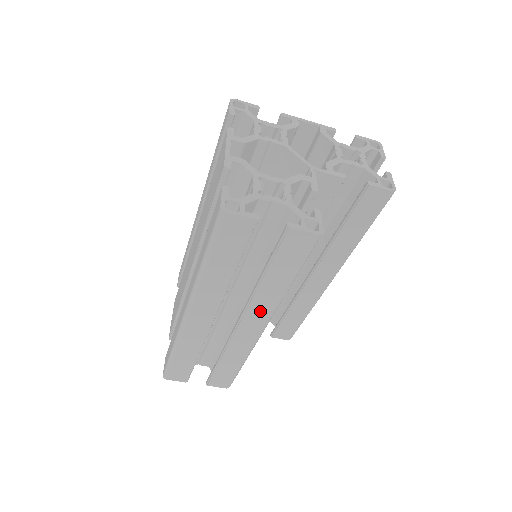
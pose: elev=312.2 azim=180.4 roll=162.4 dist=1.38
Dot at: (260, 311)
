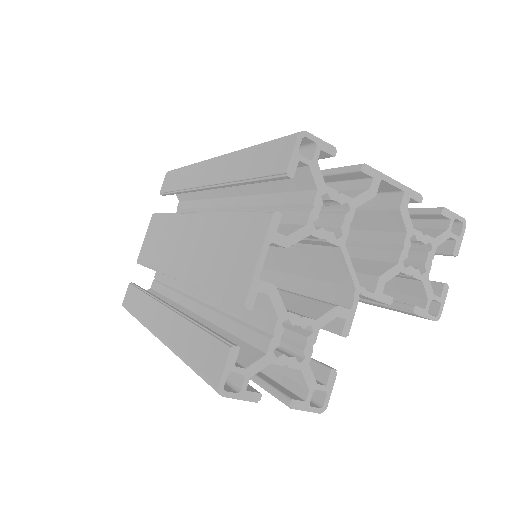
Dot at: occluded
